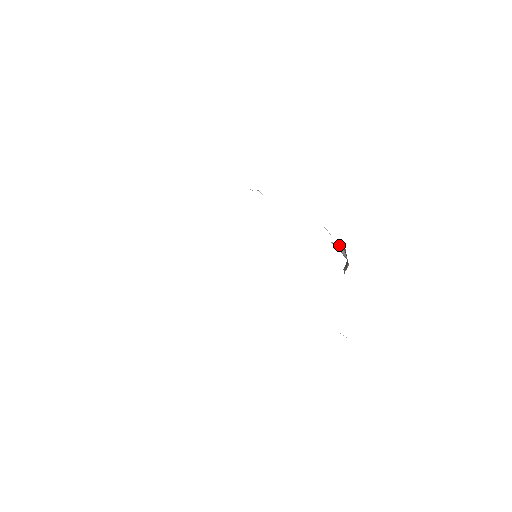
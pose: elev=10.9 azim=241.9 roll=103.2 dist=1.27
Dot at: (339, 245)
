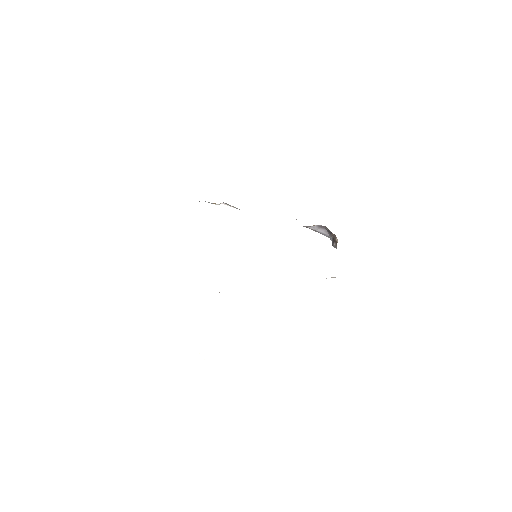
Dot at: (318, 225)
